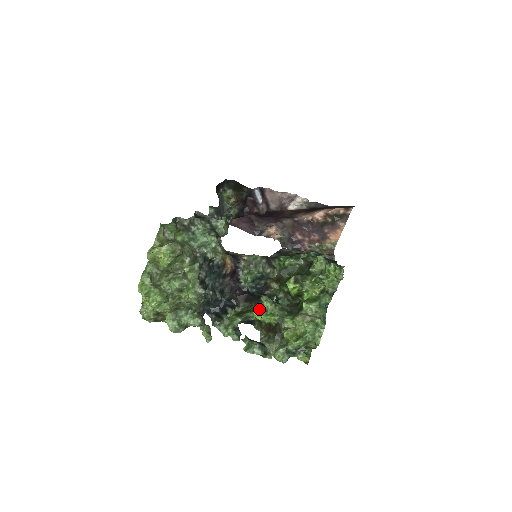
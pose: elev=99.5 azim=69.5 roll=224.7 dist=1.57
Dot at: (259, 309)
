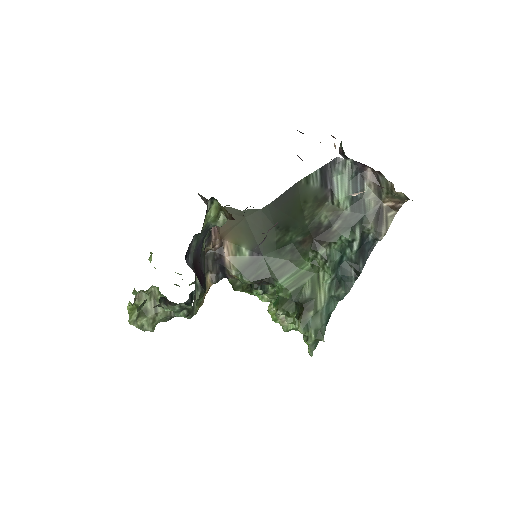
Dot at: (250, 292)
